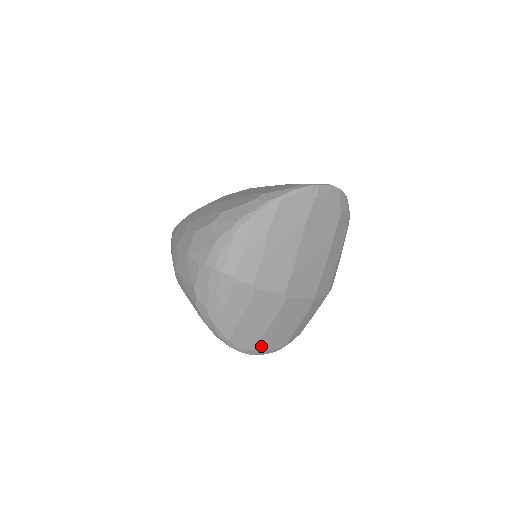
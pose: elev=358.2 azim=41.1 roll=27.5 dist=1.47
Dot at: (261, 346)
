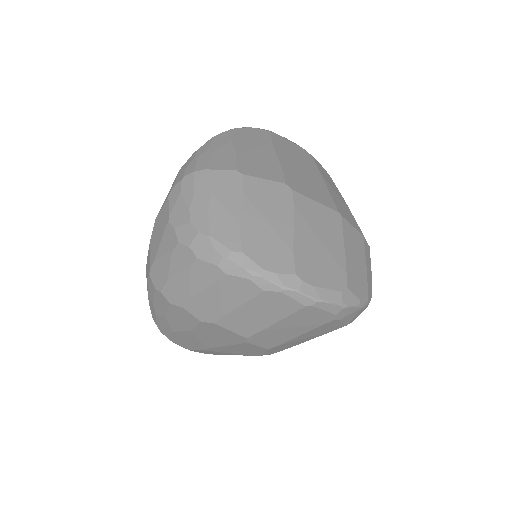
Dot at: (301, 270)
